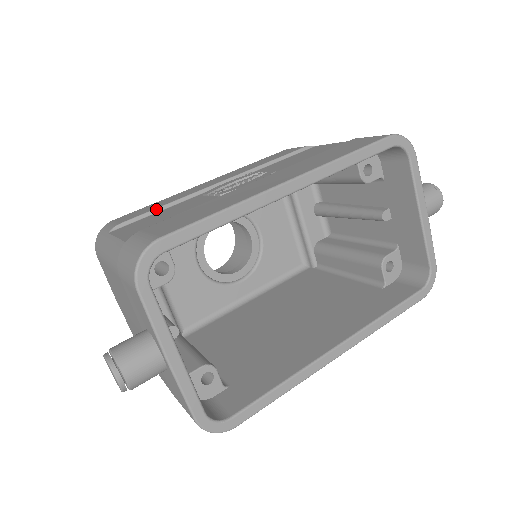
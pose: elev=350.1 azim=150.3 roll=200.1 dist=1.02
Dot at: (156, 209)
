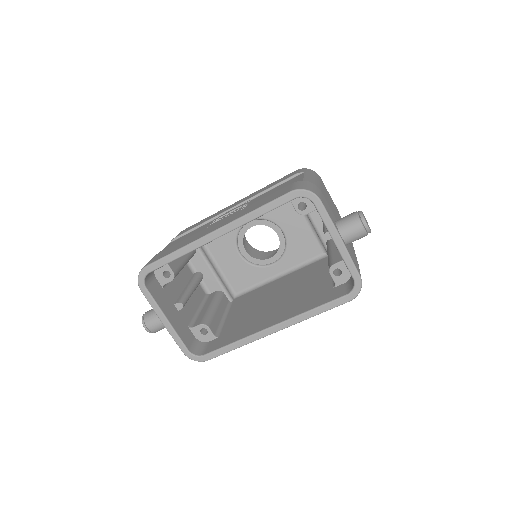
Dot at: (193, 228)
